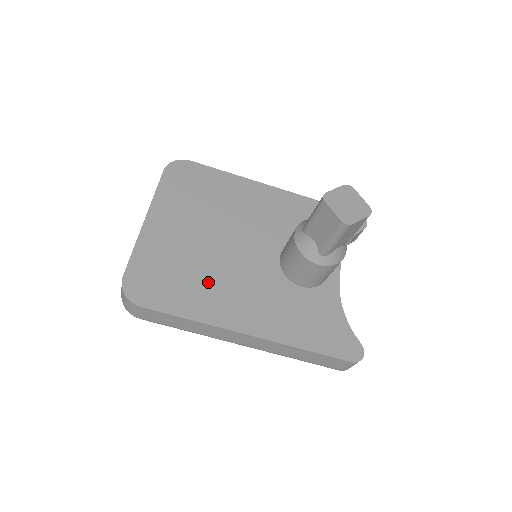
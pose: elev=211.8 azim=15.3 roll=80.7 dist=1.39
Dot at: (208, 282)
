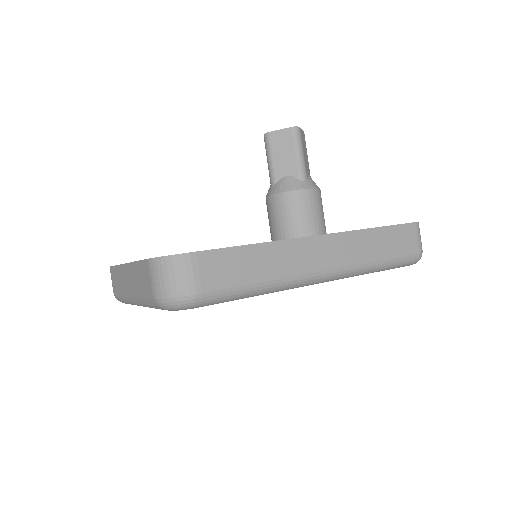
Dot at: occluded
